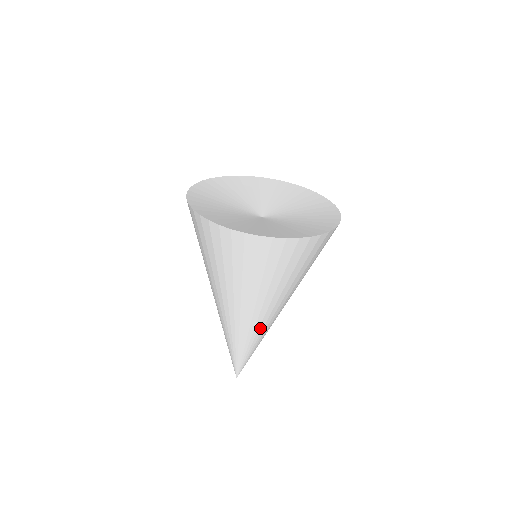
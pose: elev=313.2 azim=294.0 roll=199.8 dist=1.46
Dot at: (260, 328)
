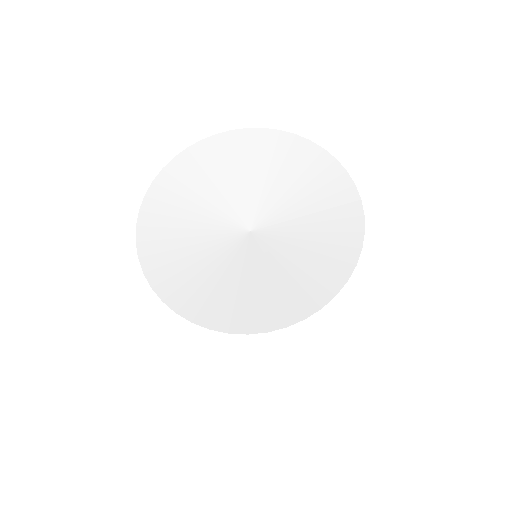
Dot at: occluded
